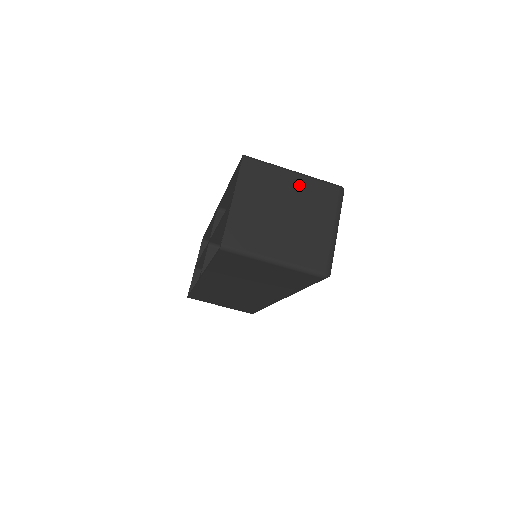
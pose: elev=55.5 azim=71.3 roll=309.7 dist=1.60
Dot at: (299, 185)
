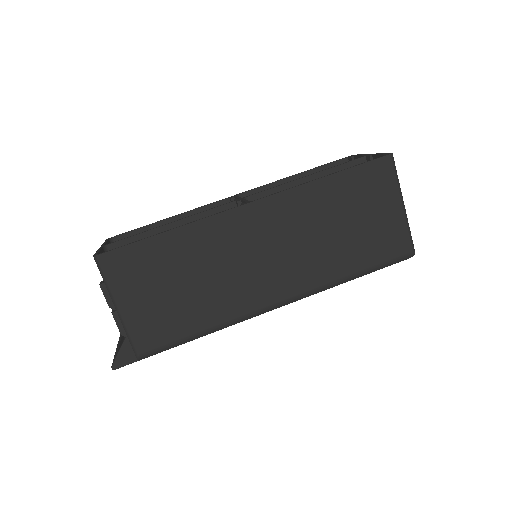
Dot at: occluded
